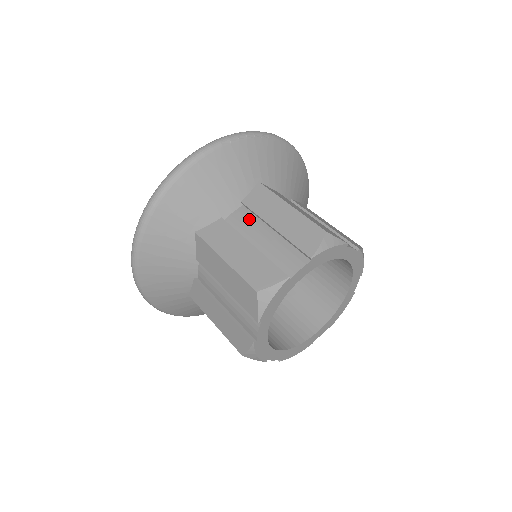
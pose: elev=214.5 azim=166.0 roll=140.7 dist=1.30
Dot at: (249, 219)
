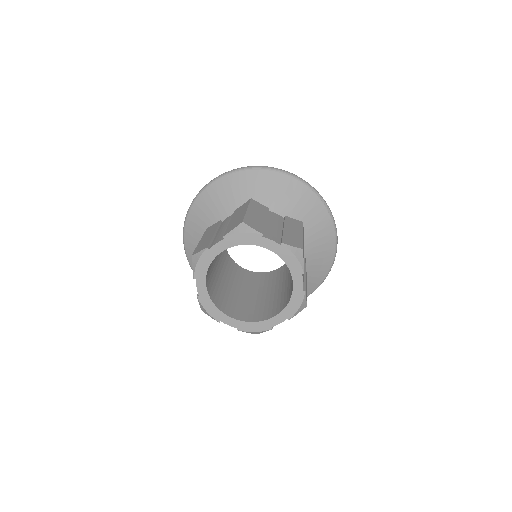
Dot at: (279, 220)
